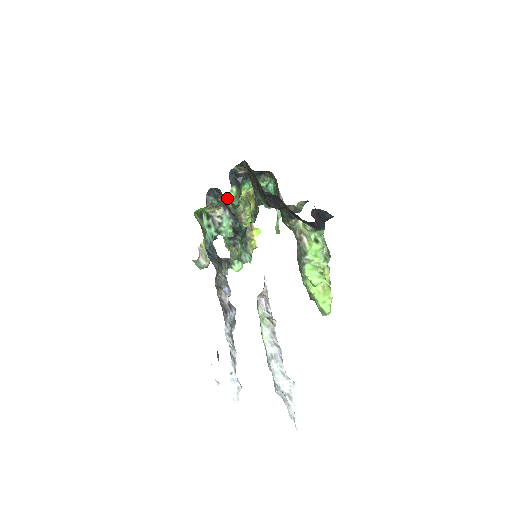
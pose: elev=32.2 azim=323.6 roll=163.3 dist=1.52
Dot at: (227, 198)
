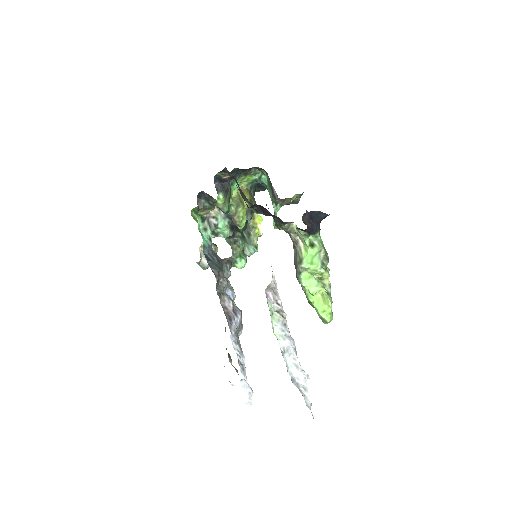
Dot at: occluded
